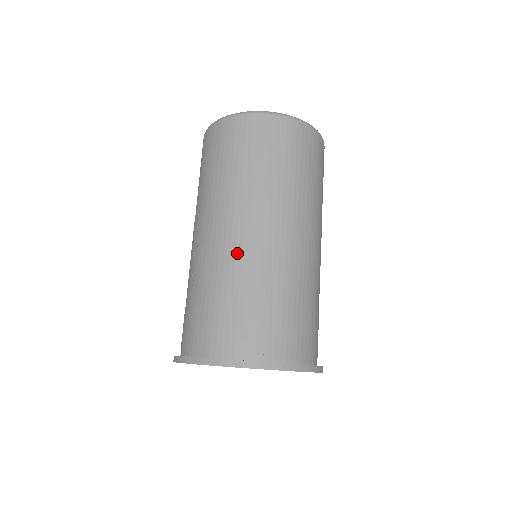
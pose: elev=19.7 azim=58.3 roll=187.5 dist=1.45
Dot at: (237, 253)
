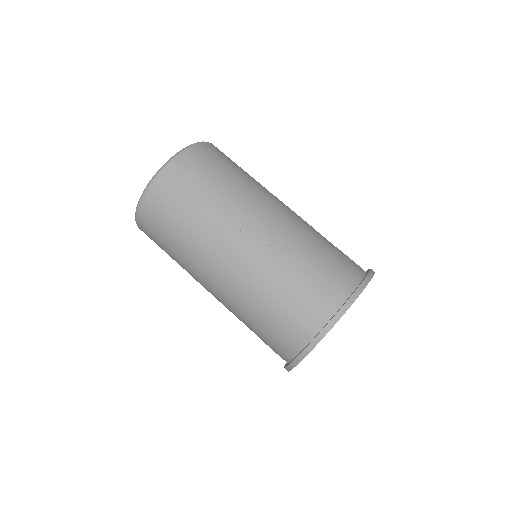
Dot at: (296, 222)
